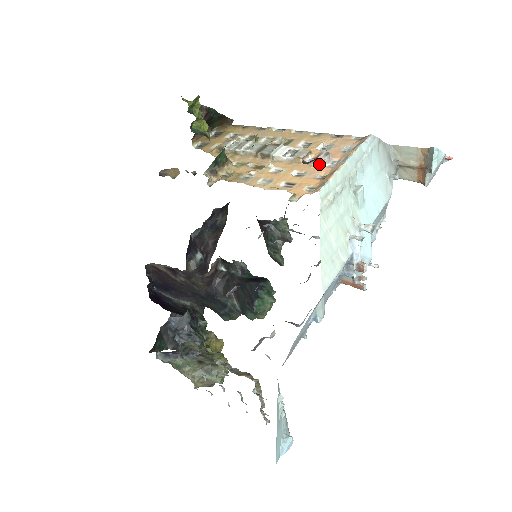
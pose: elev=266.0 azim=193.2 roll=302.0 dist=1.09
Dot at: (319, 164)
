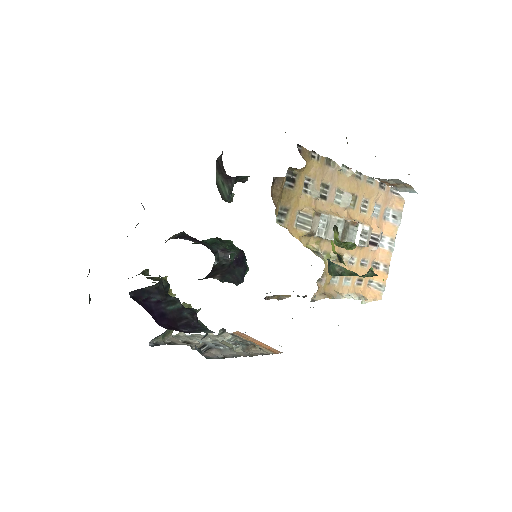
Dot at: (376, 250)
